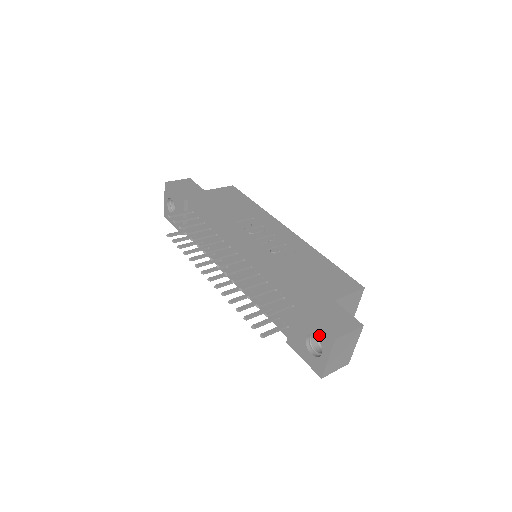
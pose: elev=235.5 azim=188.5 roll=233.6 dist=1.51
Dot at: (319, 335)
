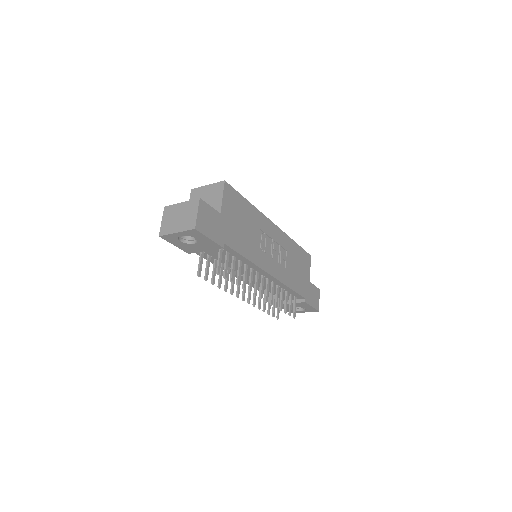
Dot at: (309, 309)
